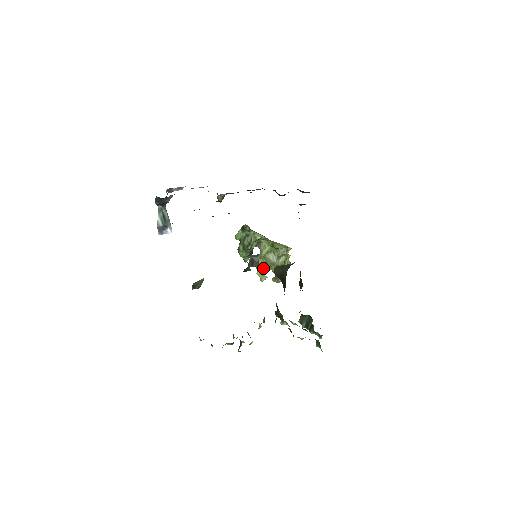
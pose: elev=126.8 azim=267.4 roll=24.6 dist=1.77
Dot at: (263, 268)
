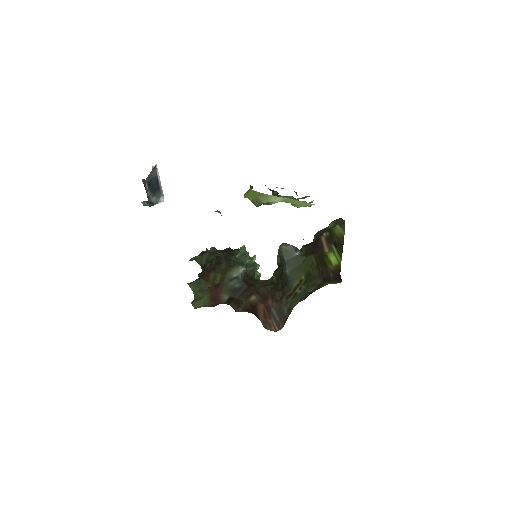
Dot at: occluded
